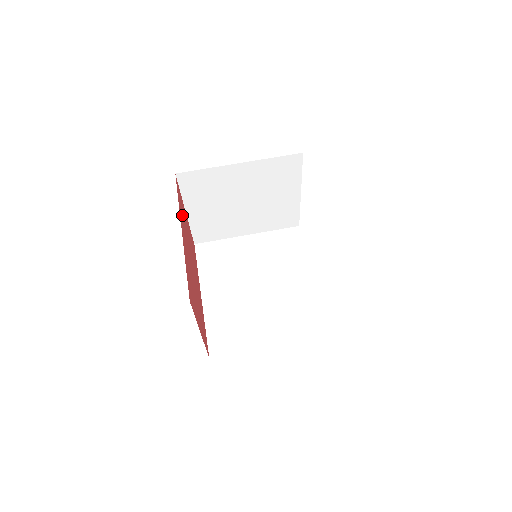
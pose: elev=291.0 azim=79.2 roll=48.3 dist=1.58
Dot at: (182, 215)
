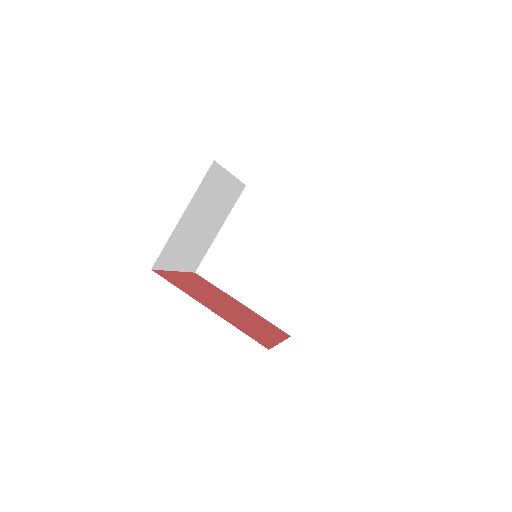
Dot at: (187, 289)
